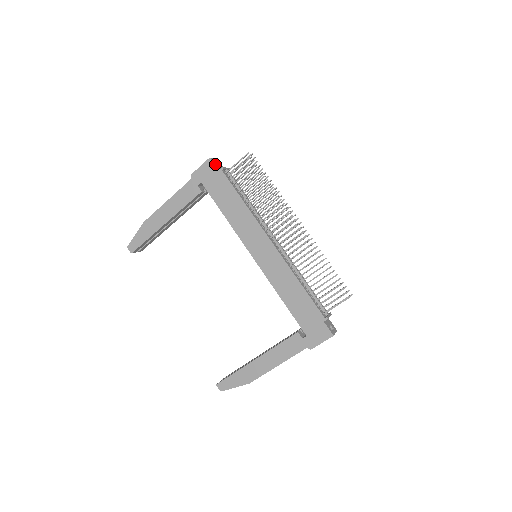
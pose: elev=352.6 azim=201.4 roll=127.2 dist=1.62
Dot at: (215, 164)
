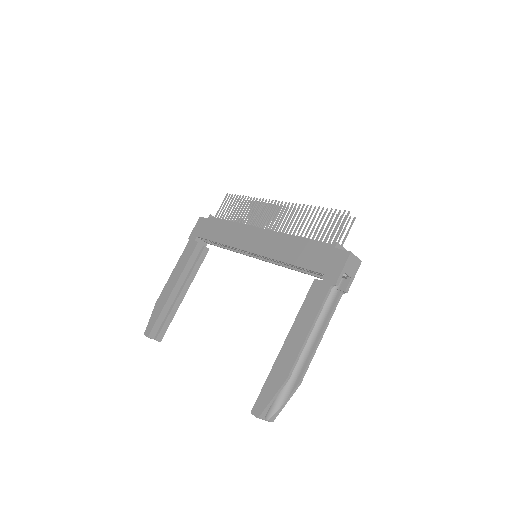
Dot at: (205, 218)
